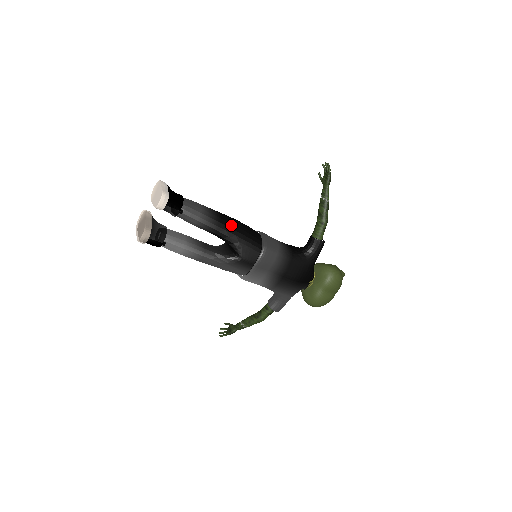
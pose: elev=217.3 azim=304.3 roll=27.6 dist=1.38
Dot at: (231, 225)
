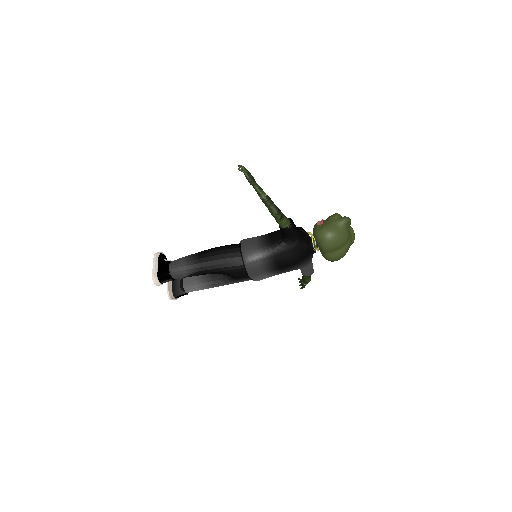
Dot at: (211, 262)
